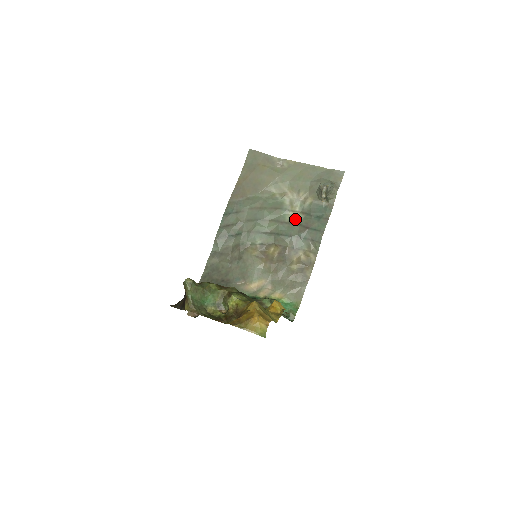
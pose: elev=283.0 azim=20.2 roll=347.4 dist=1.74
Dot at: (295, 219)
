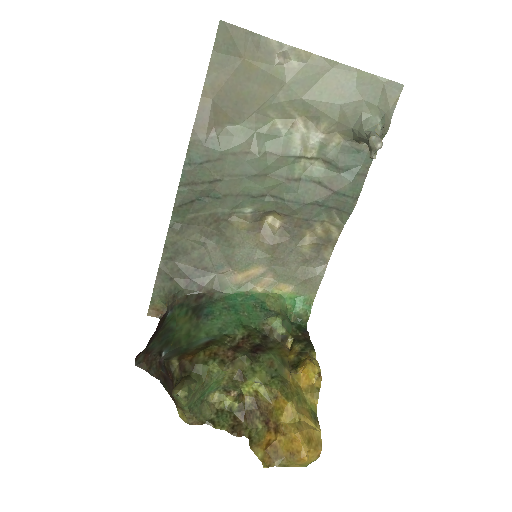
Dot at: (310, 172)
